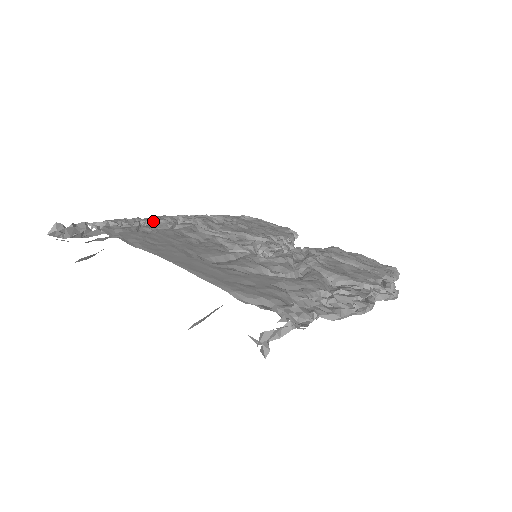
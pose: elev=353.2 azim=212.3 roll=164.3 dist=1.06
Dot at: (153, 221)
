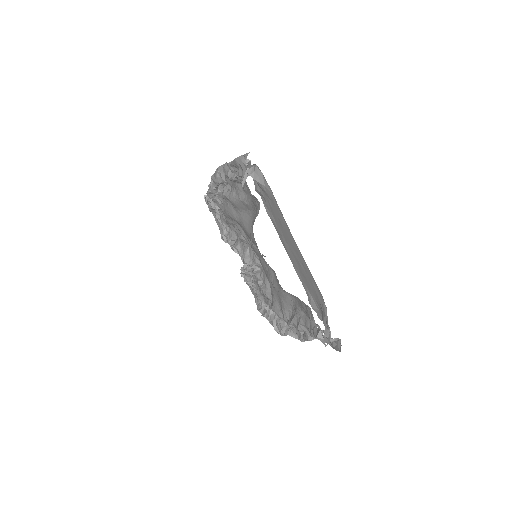
Dot at: occluded
